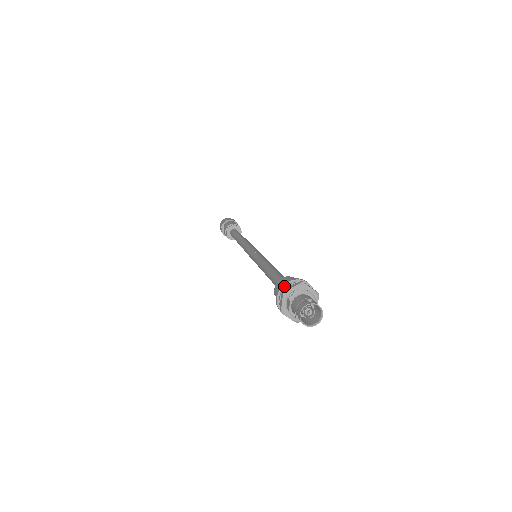
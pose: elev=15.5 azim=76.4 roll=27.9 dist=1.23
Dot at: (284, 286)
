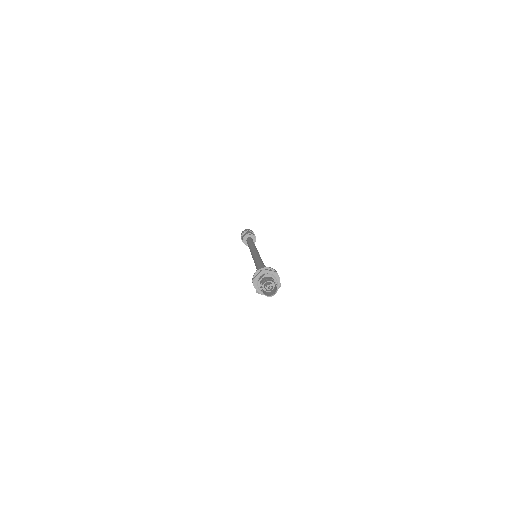
Dot at: (265, 268)
